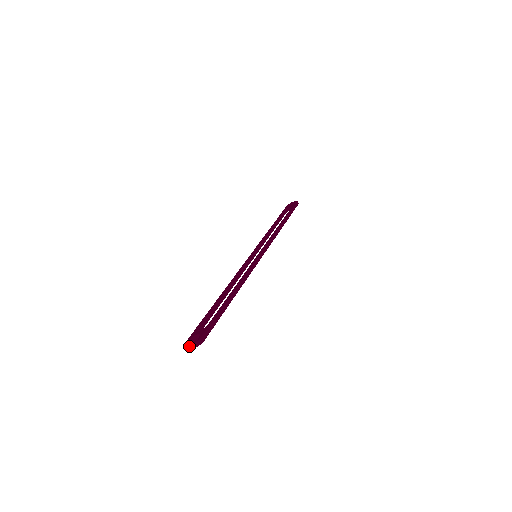
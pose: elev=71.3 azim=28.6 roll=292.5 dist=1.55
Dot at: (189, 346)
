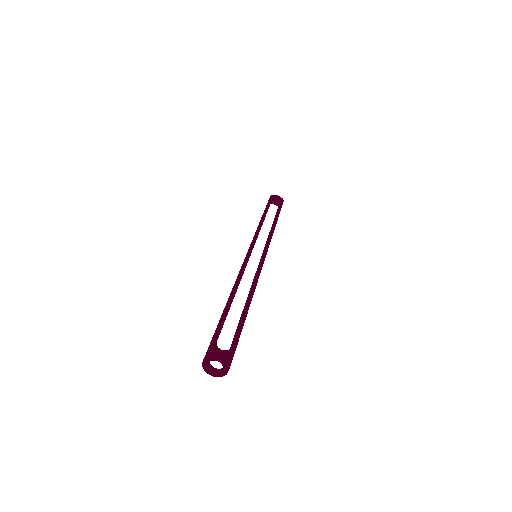
Dot at: (212, 372)
